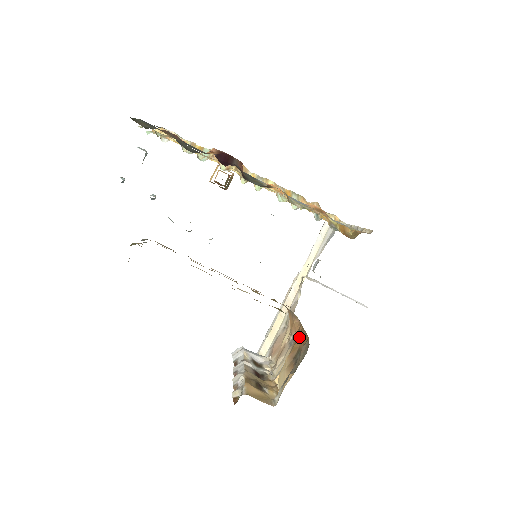
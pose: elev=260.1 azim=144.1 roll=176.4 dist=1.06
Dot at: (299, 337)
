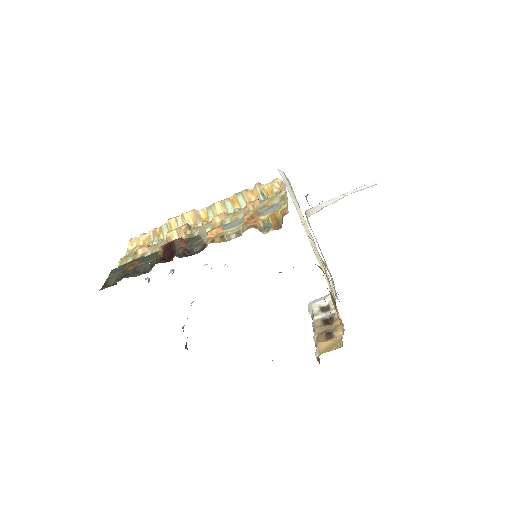
Dot at: occluded
